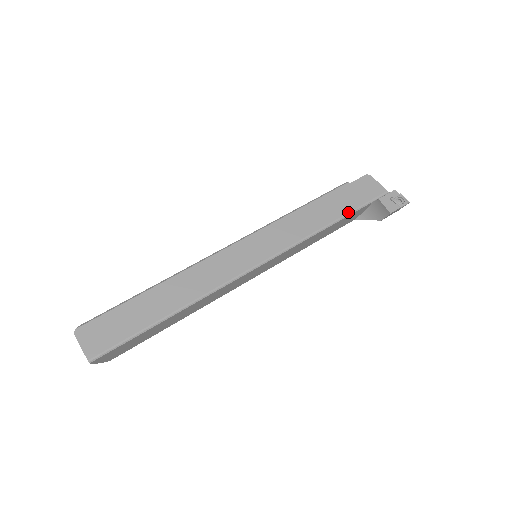
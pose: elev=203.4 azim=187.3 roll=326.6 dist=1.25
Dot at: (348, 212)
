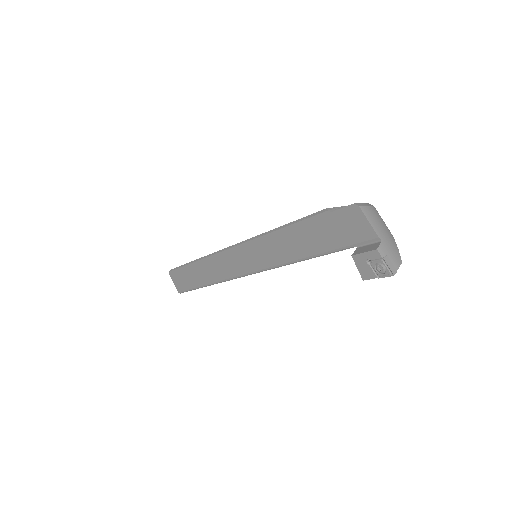
Dot at: (324, 252)
